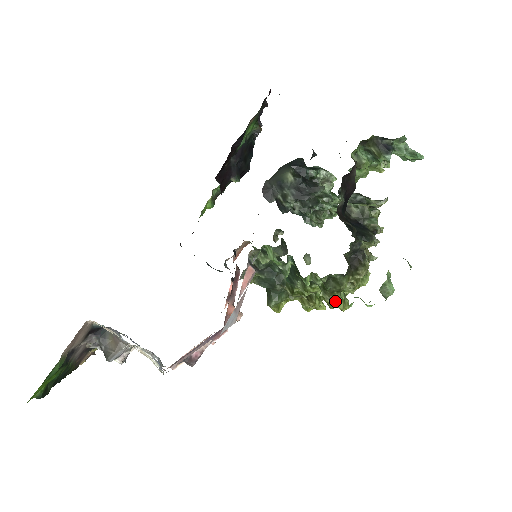
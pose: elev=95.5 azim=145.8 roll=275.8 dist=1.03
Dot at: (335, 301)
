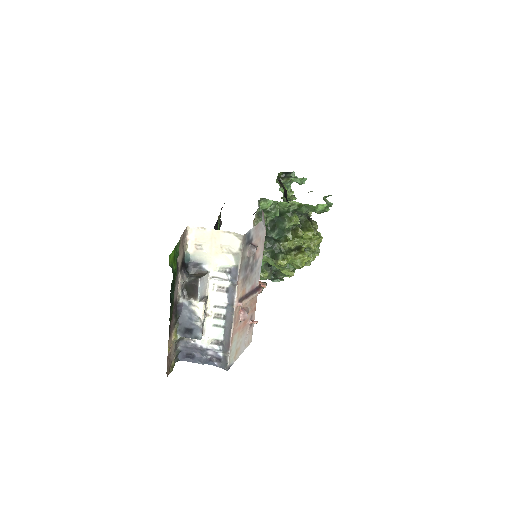
Dot at: (311, 231)
